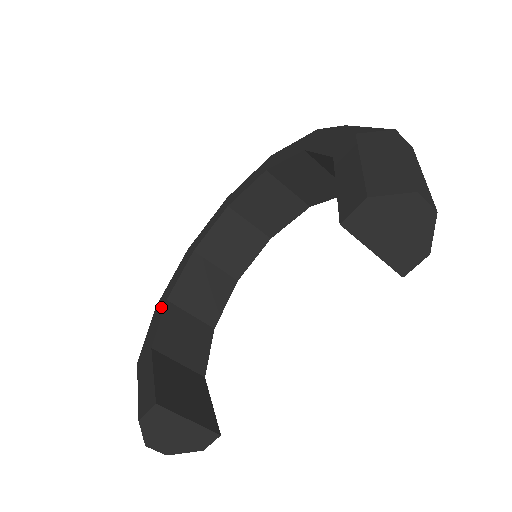
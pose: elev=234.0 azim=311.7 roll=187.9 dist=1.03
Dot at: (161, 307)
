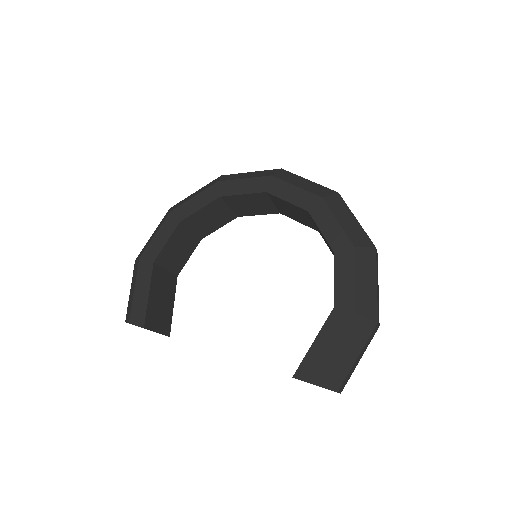
Dot at: (173, 223)
